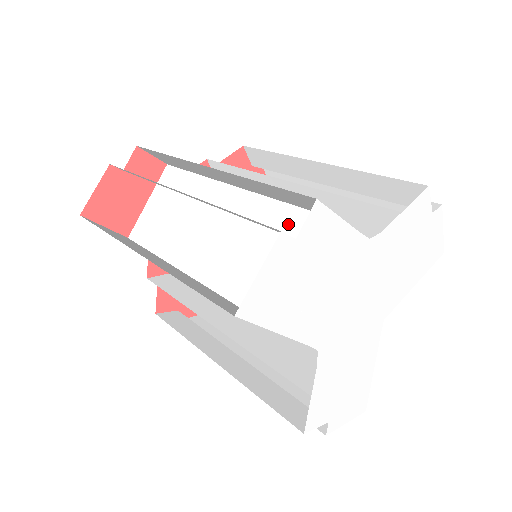
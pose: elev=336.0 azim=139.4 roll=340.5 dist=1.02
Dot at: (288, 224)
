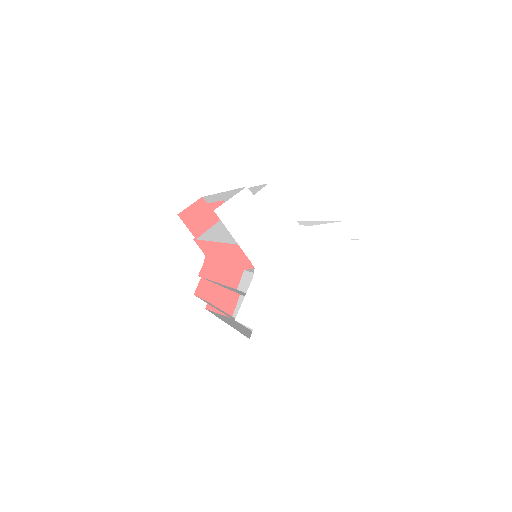
Dot at: occluded
